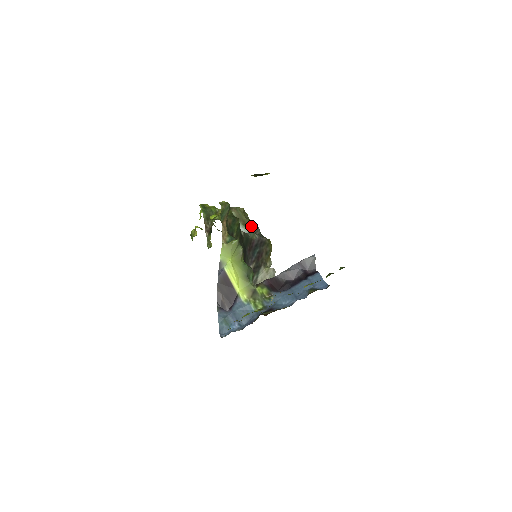
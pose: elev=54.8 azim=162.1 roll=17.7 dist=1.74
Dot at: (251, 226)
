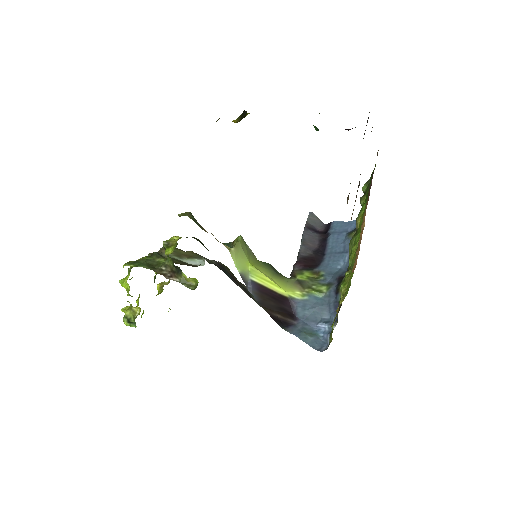
Dot at: (198, 255)
